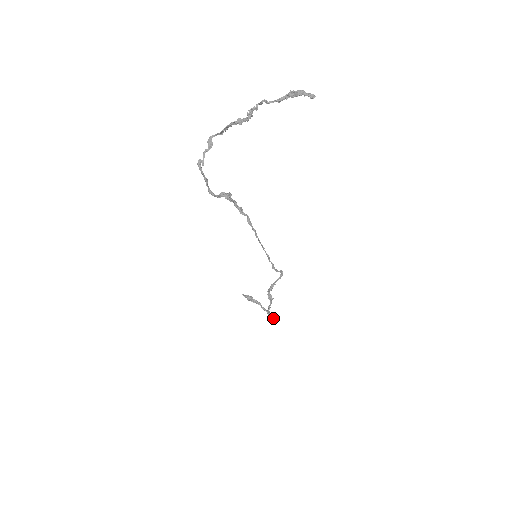
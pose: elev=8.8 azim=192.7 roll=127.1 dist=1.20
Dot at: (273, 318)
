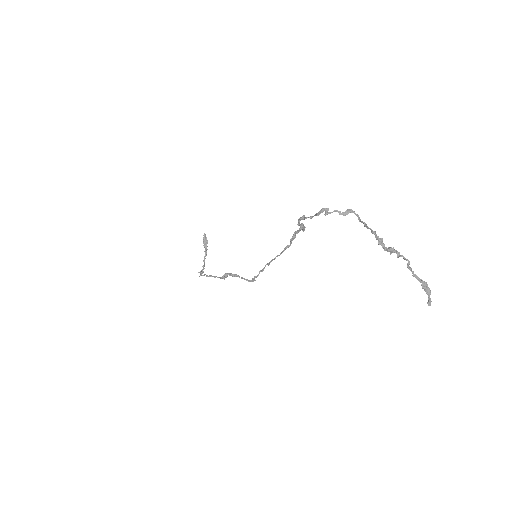
Dot at: (202, 273)
